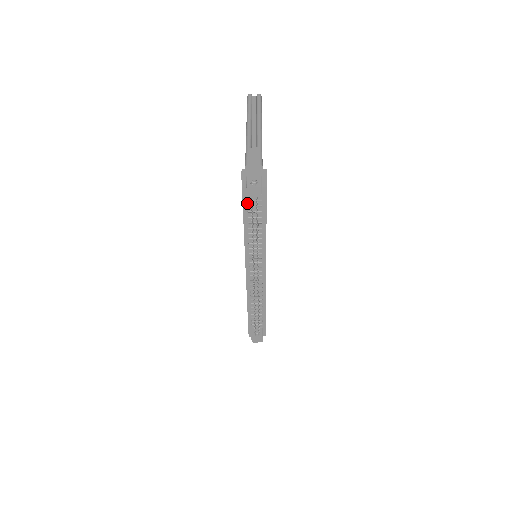
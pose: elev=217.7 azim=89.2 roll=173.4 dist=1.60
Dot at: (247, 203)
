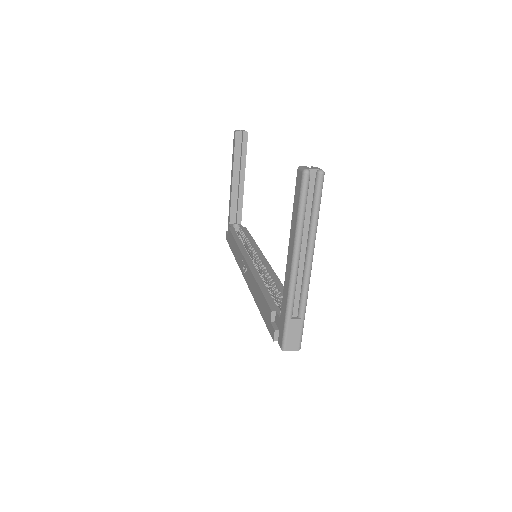
Dot at: occluded
